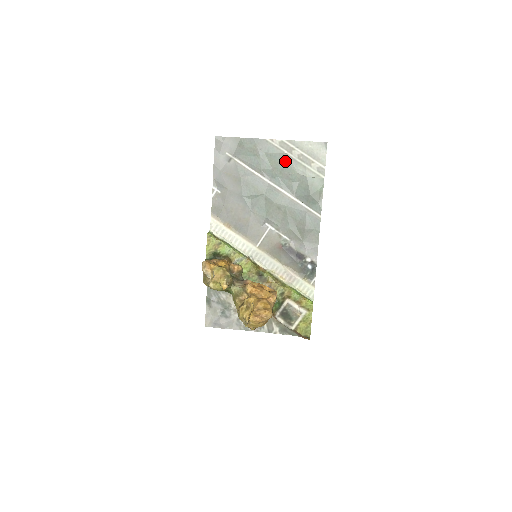
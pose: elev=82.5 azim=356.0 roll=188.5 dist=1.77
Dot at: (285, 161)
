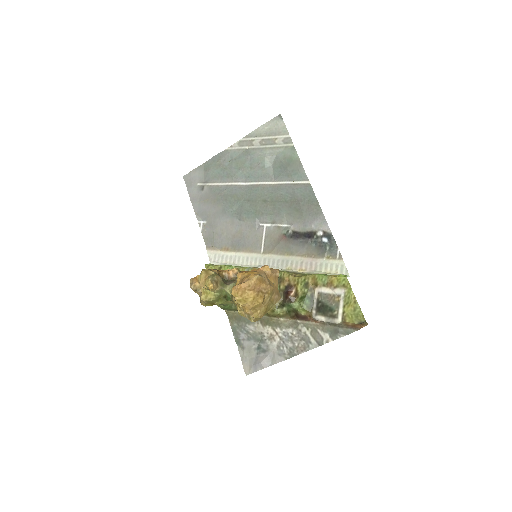
Dot at: (249, 155)
